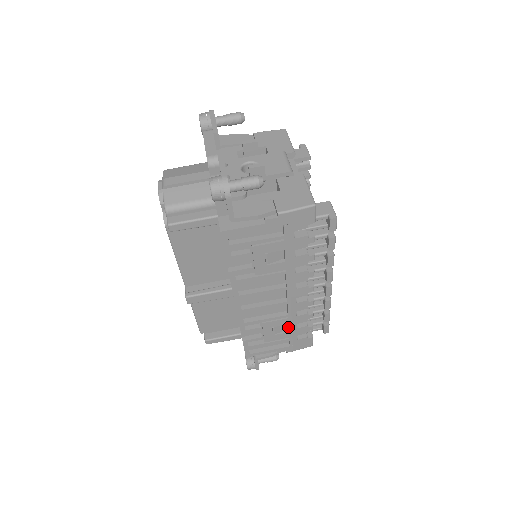
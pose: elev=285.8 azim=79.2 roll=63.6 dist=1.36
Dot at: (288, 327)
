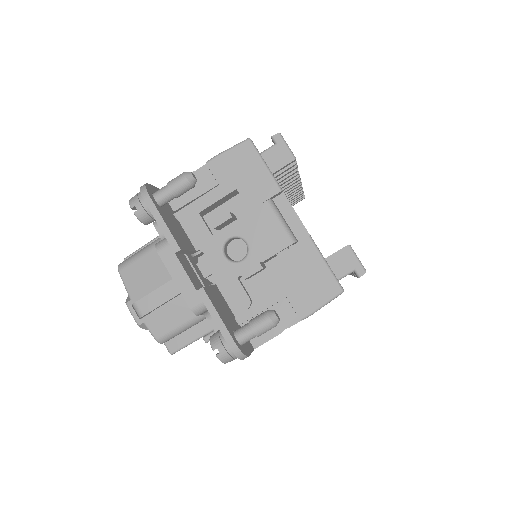
Dot at: occluded
